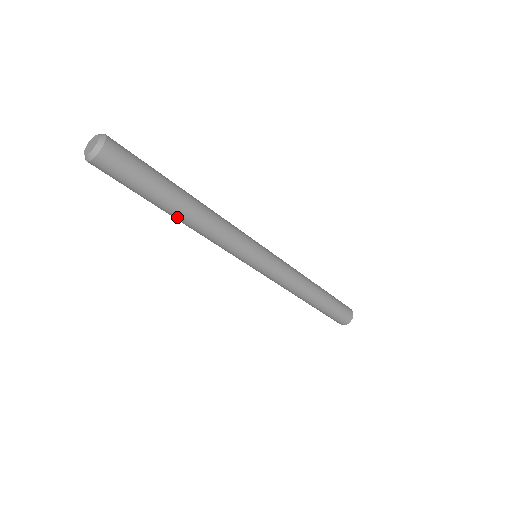
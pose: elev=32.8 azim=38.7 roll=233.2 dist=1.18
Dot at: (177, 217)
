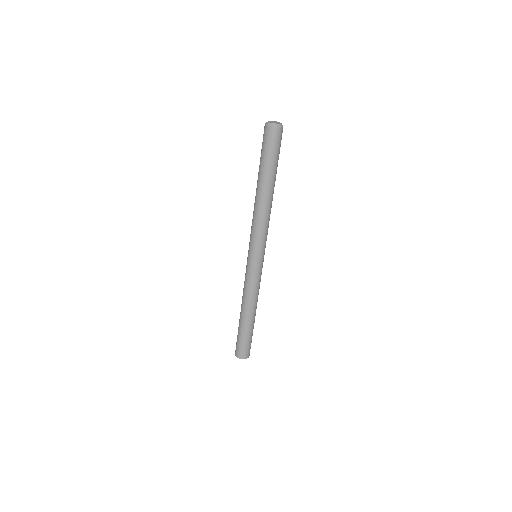
Dot at: (259, 189)
